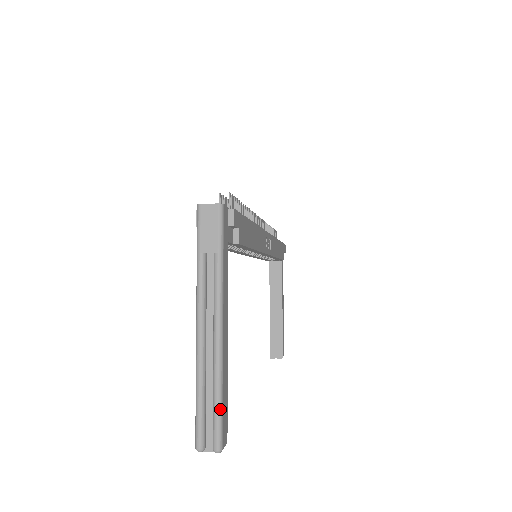
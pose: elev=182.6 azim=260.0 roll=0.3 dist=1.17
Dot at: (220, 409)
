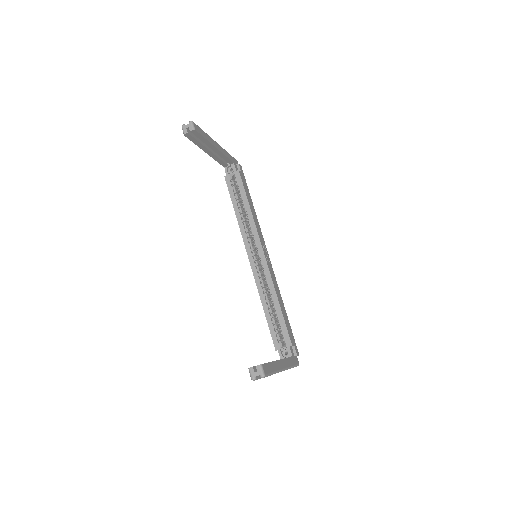
Dot at: (201, 129)
